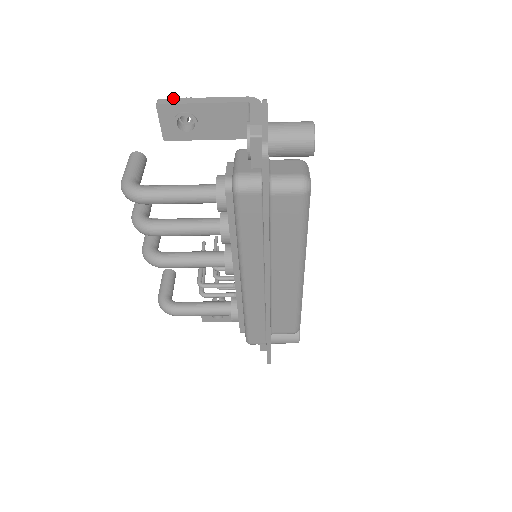
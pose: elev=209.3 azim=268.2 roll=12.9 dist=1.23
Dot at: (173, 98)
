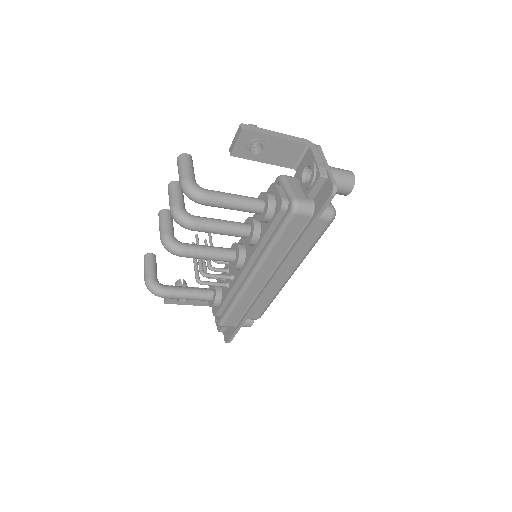
Dot at: (253, 126)
